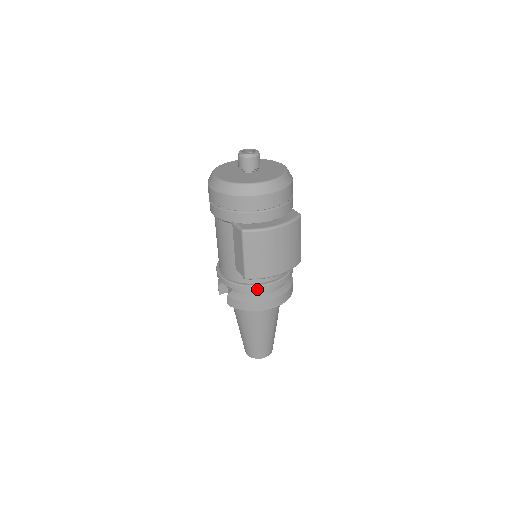
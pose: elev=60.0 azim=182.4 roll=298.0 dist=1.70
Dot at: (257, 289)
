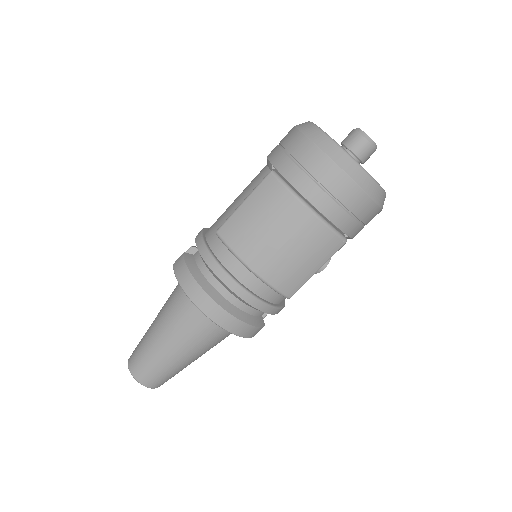
Dot at: (214, 268)
